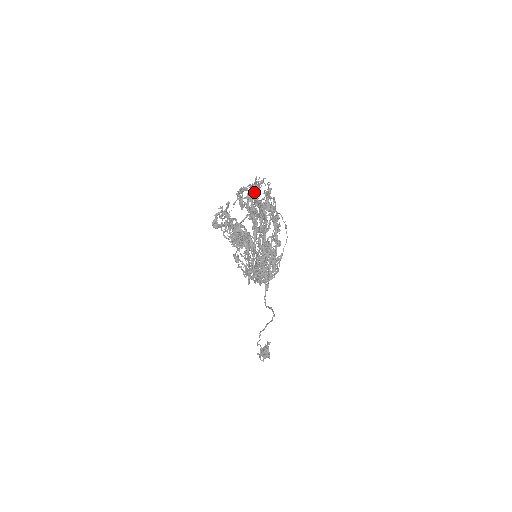
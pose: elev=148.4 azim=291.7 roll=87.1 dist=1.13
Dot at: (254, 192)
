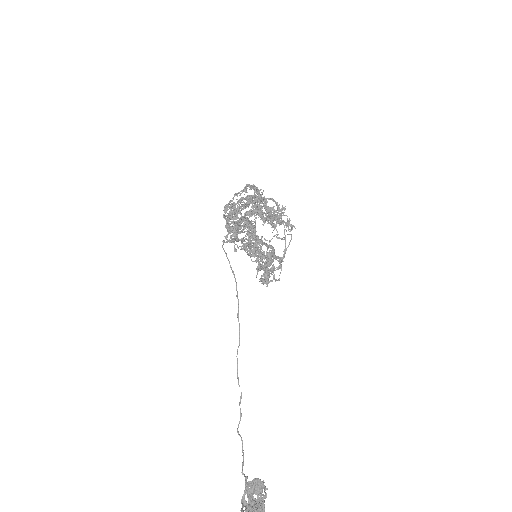
Dot at: occluded
